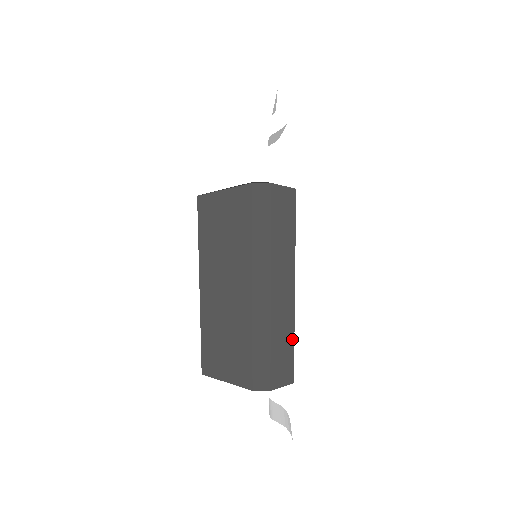
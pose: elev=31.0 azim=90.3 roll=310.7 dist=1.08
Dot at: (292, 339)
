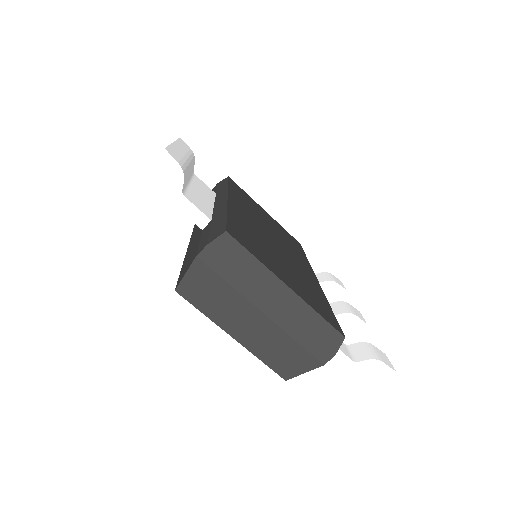
Dot at: (317, 315)
